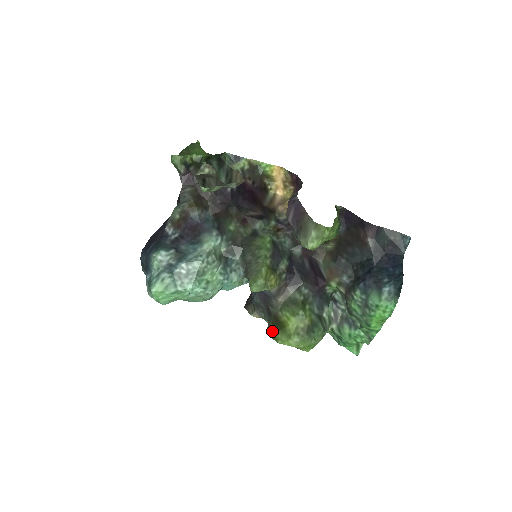
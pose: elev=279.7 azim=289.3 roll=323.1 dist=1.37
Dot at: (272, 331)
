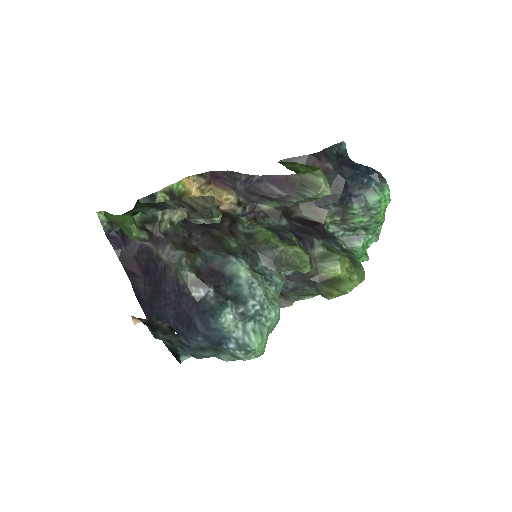
Dot at: (334, 291)
